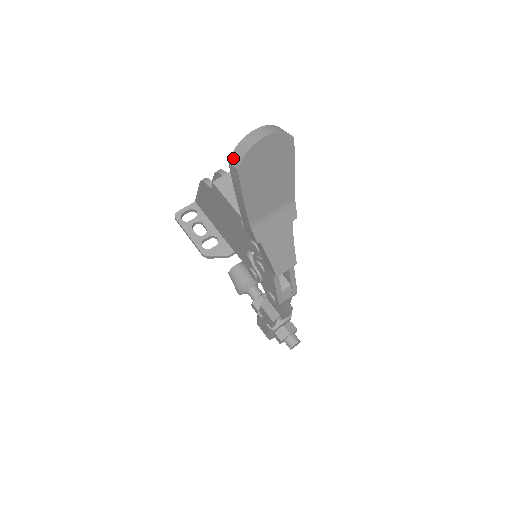
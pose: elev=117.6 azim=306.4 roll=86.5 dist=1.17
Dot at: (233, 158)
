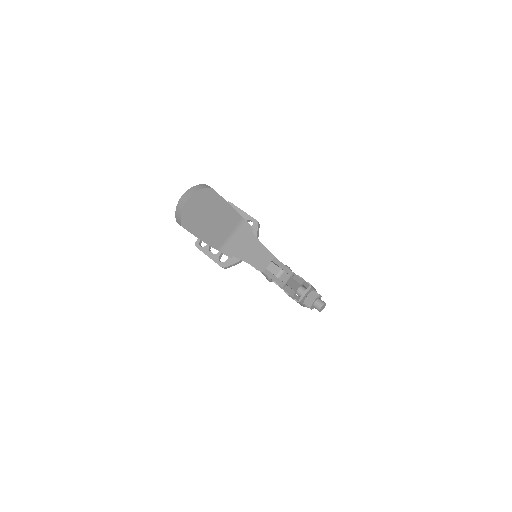
Dot at: (177, 219)
